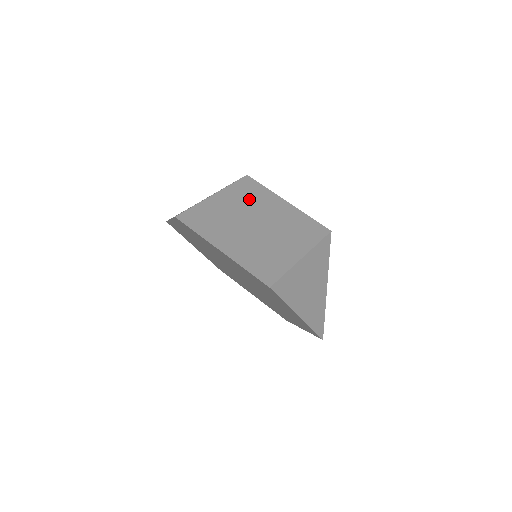
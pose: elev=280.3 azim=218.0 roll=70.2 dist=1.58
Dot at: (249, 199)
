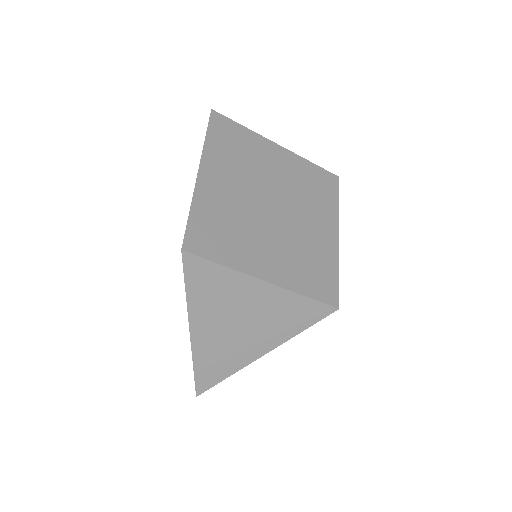
Dot at: (305, 188)
